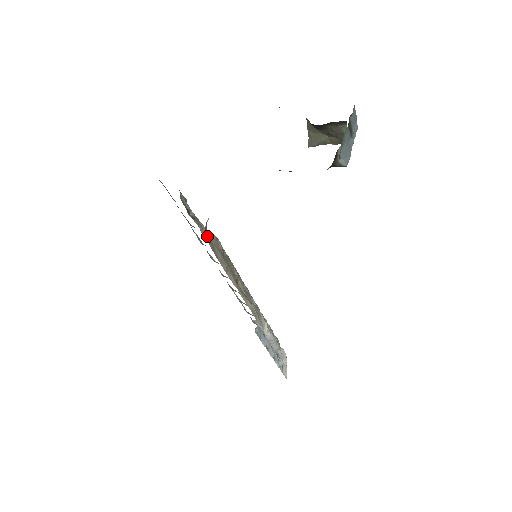
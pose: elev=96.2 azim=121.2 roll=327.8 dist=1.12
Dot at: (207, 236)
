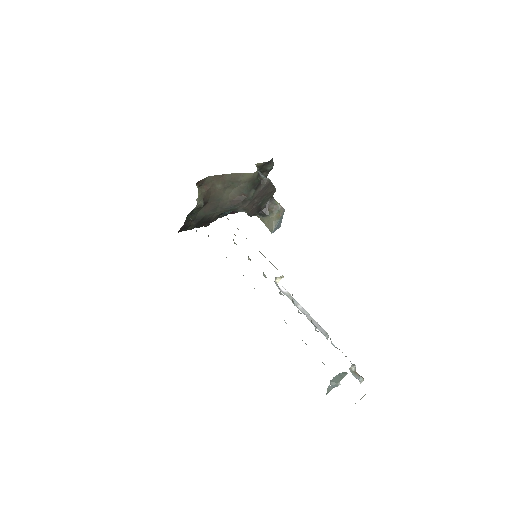
Dot at: occluded
